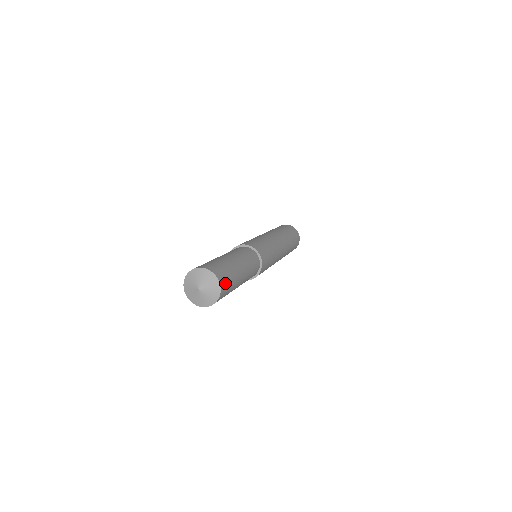
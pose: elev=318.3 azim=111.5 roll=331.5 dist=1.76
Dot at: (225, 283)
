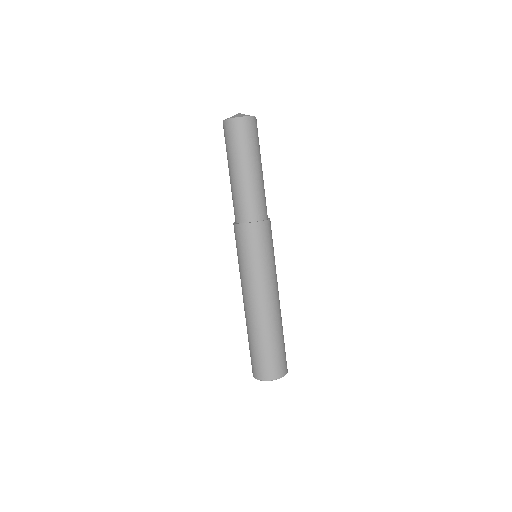
Dot at: (251, 127)
